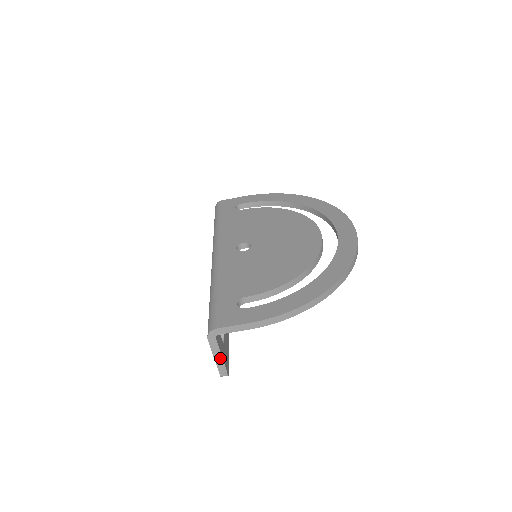
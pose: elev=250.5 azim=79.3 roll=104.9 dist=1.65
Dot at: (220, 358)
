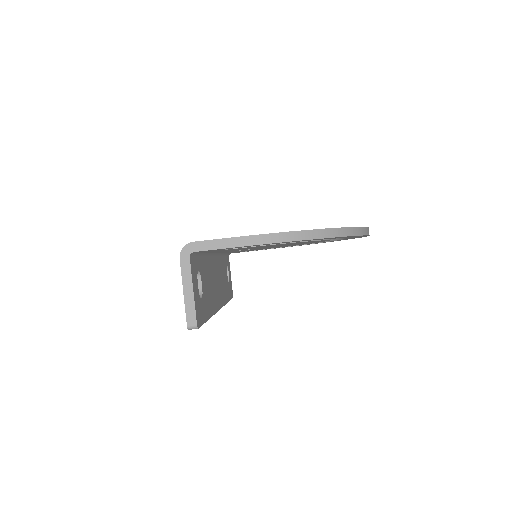
Dot at: (191, 293)
